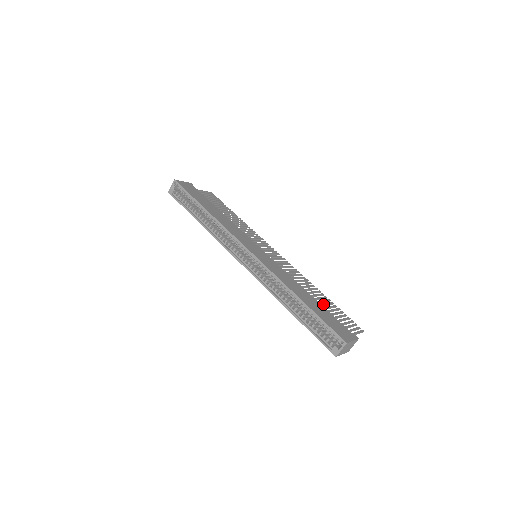
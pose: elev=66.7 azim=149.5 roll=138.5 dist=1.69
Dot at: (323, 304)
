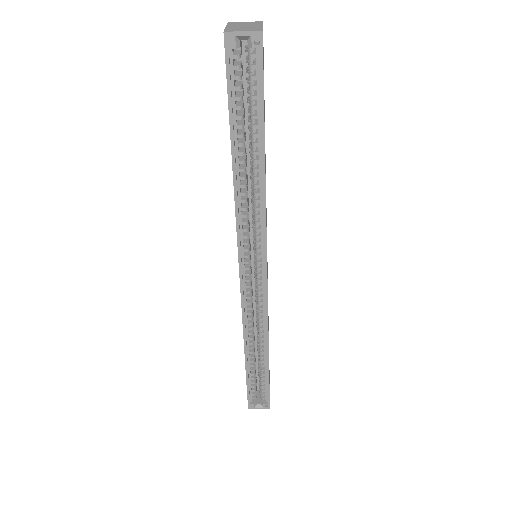
Dot at: occluded
